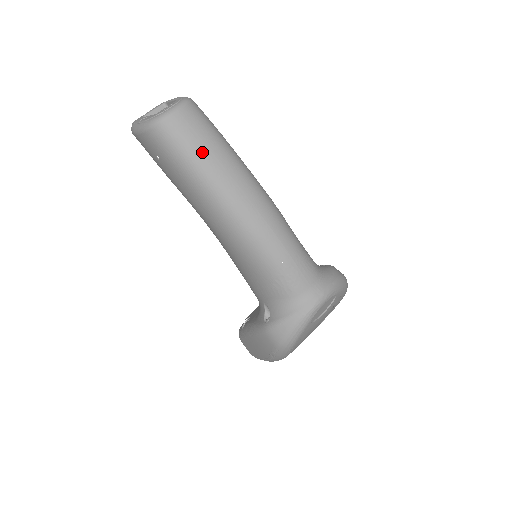
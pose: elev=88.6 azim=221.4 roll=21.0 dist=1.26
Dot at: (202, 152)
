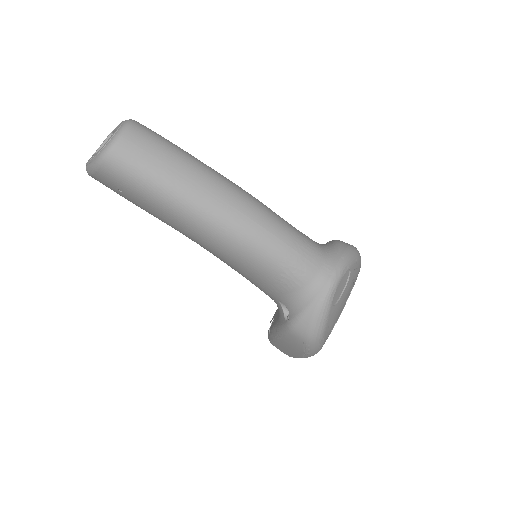
Dot at: (160, 170)
